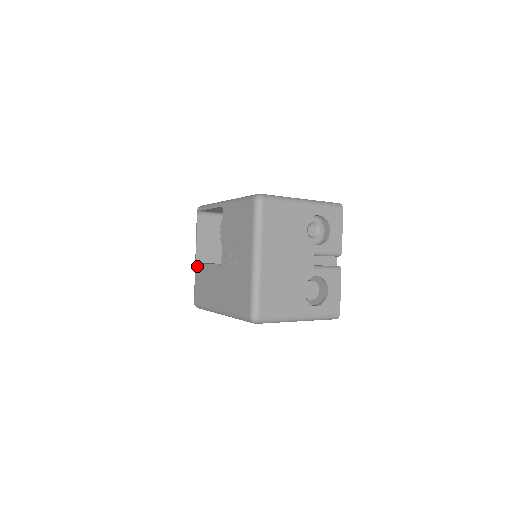
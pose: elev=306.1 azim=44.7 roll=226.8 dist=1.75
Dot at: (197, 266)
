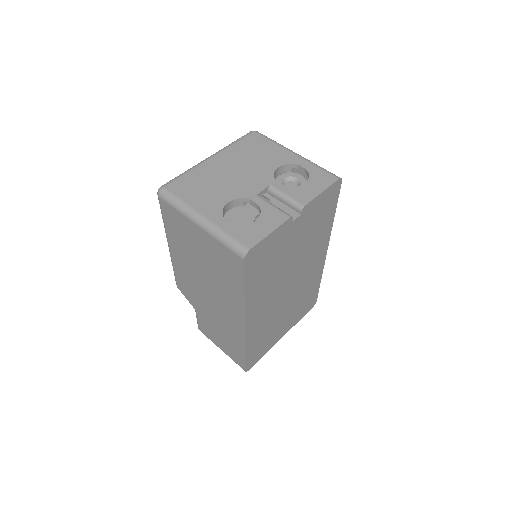
Dot at: occluded
